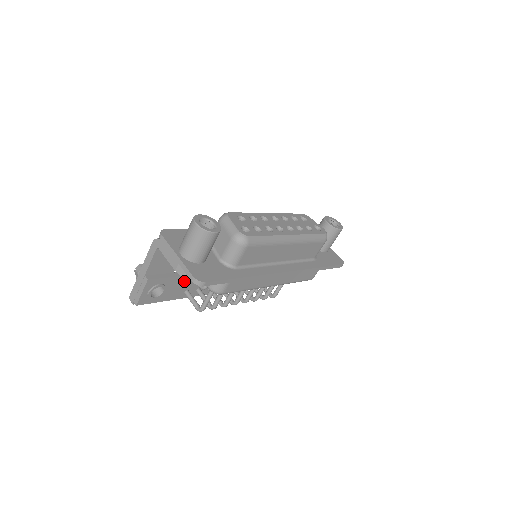
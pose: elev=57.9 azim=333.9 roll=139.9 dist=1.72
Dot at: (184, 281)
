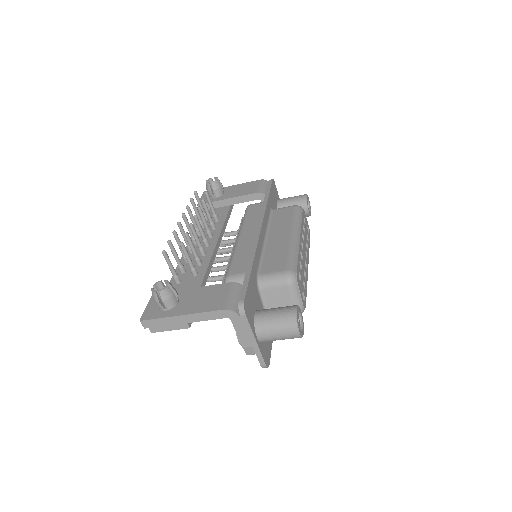
Dot at: occluded
